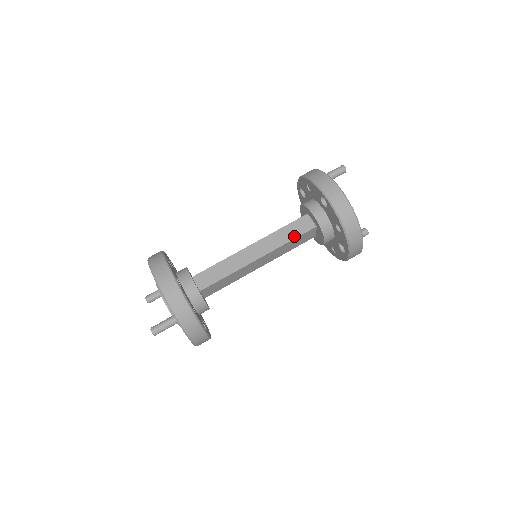
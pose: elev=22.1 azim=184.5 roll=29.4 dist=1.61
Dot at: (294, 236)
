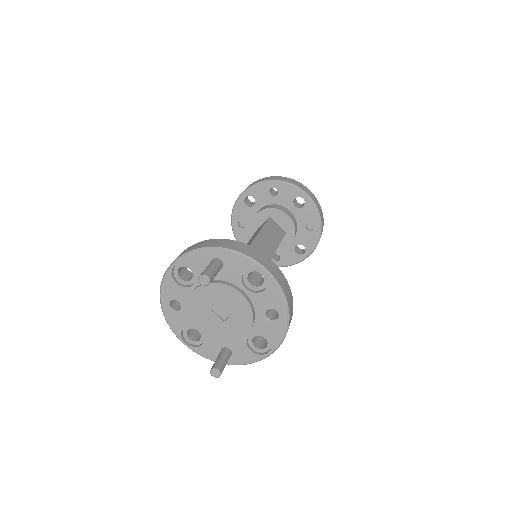
Dot at: occluded
